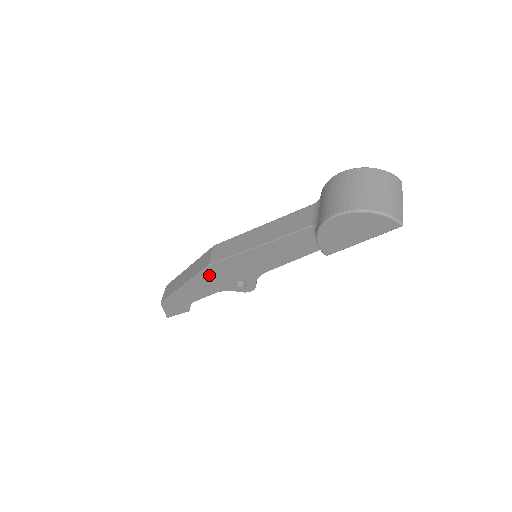
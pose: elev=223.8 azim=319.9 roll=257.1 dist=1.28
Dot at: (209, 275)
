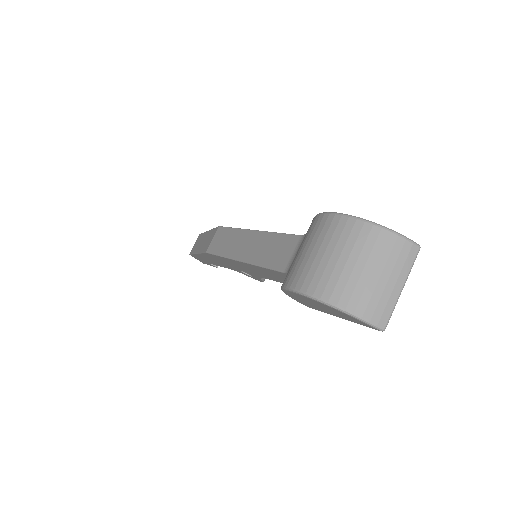
Dot at: (213, 258)
